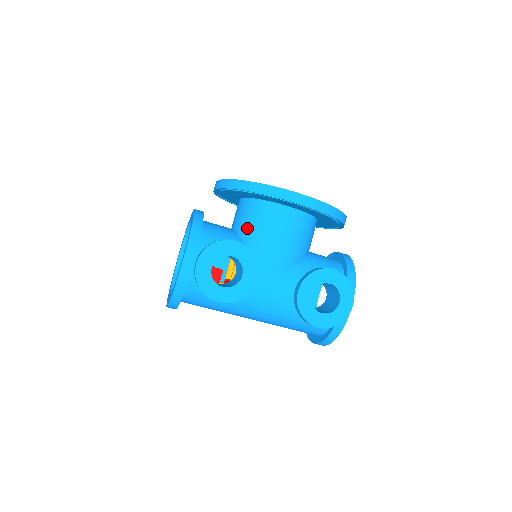
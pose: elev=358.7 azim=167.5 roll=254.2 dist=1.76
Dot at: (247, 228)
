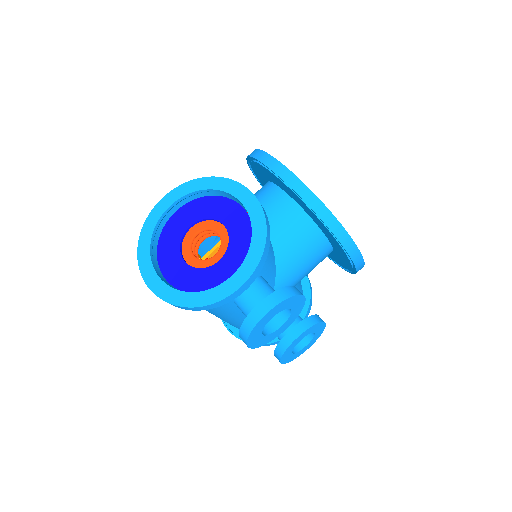
Dot at: (287, 247)
